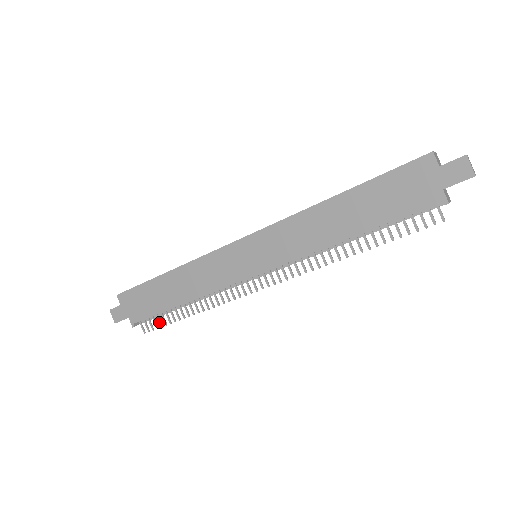
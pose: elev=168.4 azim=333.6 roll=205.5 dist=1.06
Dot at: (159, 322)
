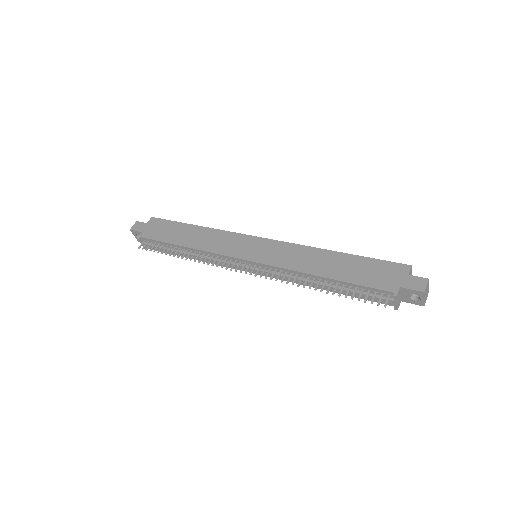
Dot at: (156, 248)
